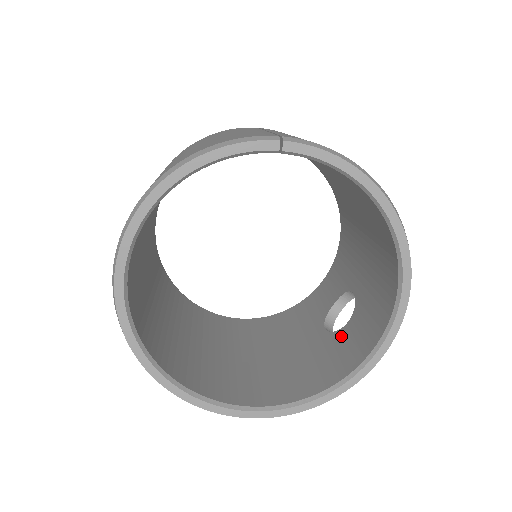
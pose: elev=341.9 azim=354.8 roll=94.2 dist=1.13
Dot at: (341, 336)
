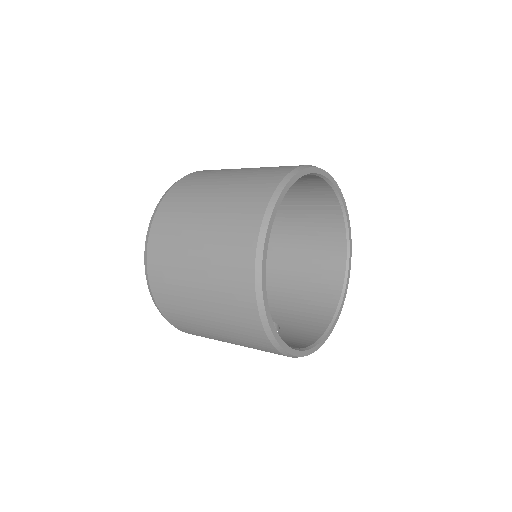
Dot at: occluded
